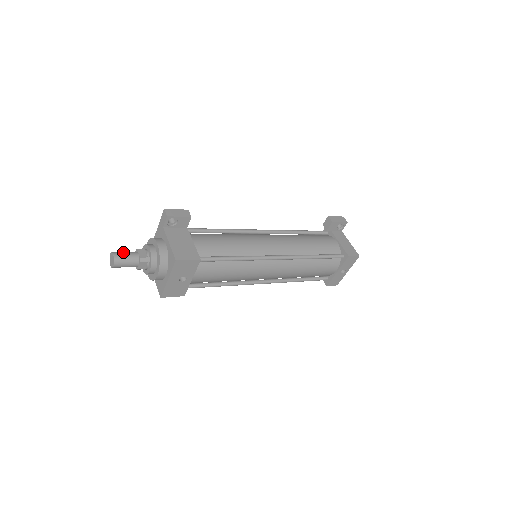
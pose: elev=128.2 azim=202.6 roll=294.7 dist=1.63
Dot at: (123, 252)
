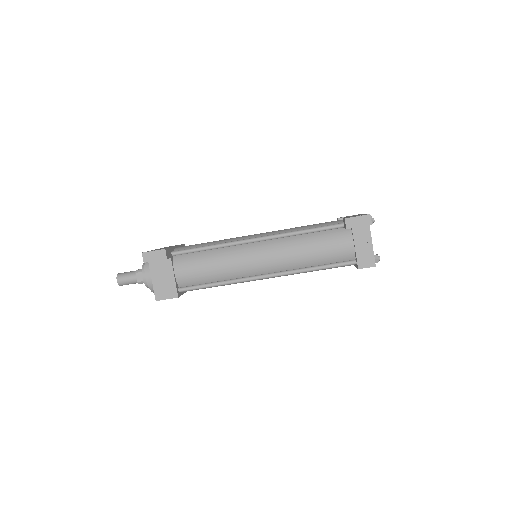
Dot at: (125, 276)
